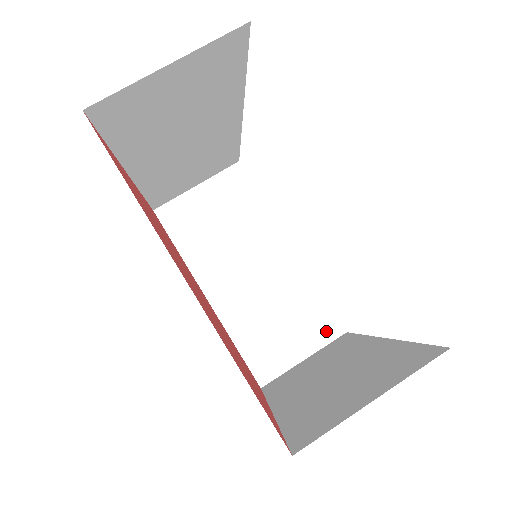
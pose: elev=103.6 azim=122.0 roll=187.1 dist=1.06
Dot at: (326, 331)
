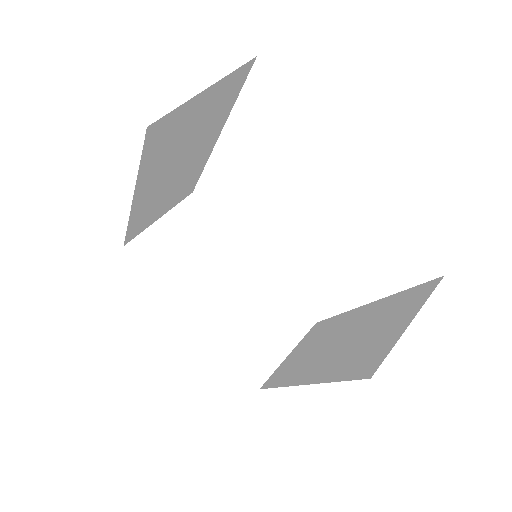
Dot at: (300, 325)
